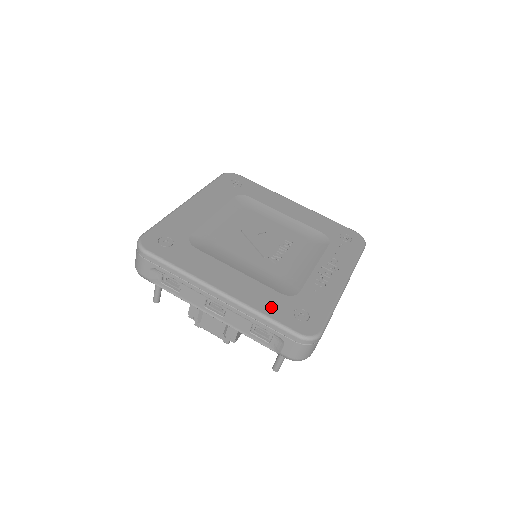
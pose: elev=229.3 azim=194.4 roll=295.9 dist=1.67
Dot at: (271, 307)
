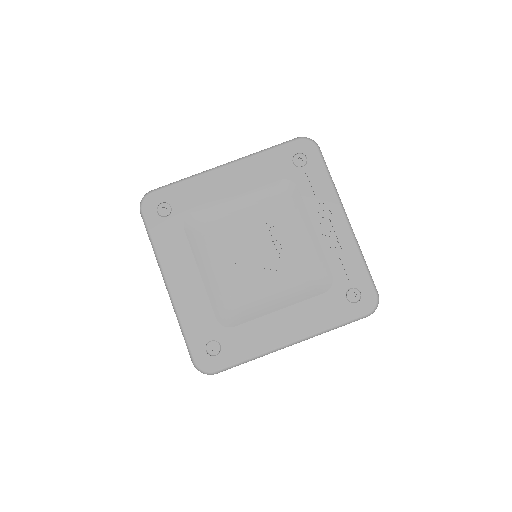
Dot at: (332, 315)
